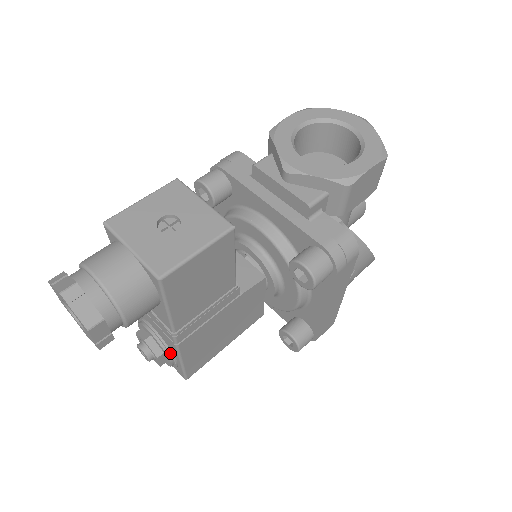
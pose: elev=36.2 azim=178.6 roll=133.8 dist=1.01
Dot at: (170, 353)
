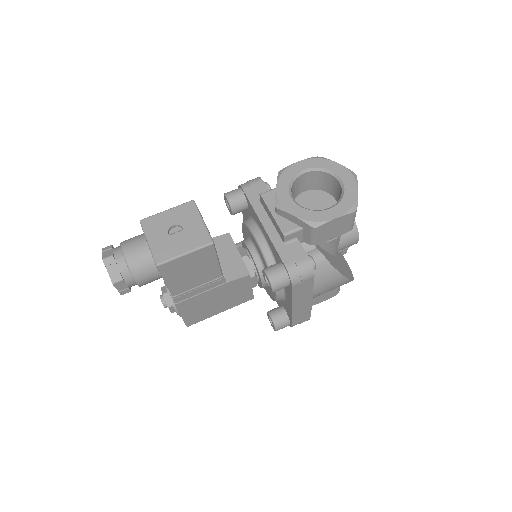
Dot at: occluded
